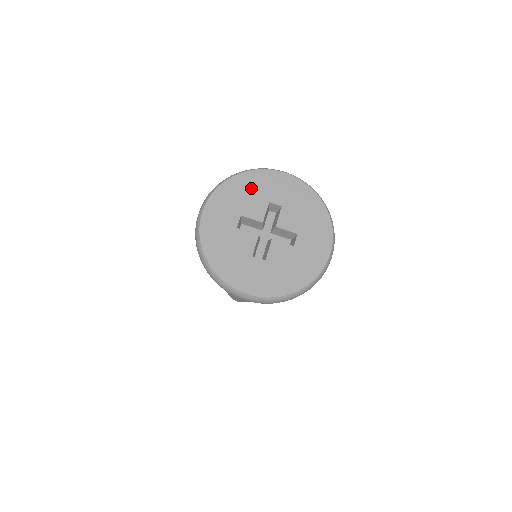
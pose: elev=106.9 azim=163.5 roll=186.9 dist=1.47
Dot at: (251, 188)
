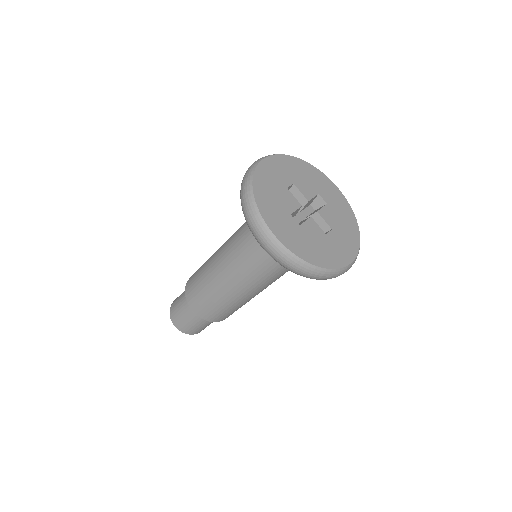
Dot at: (309, 175)
